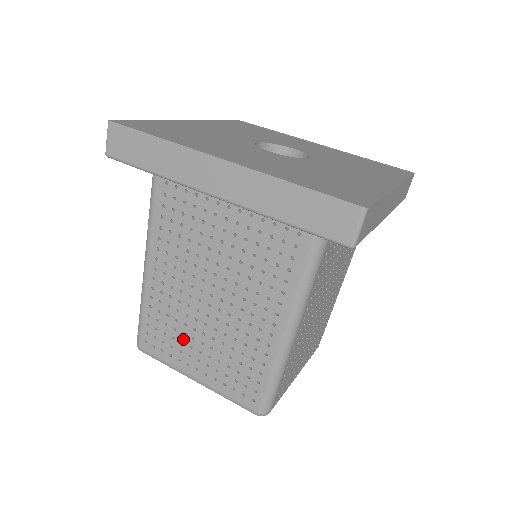
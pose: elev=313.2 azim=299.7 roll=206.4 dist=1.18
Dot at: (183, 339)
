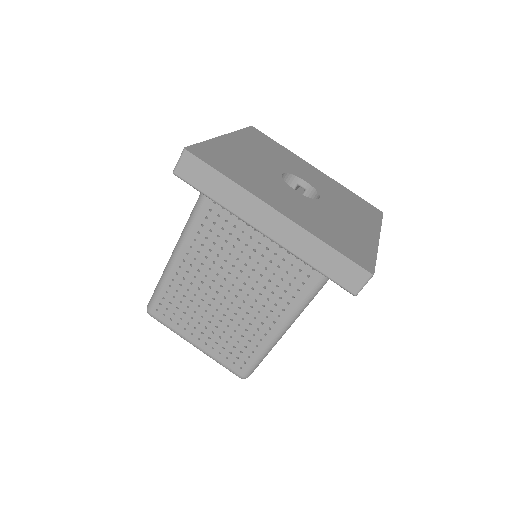
Dot at: (193, 315)
